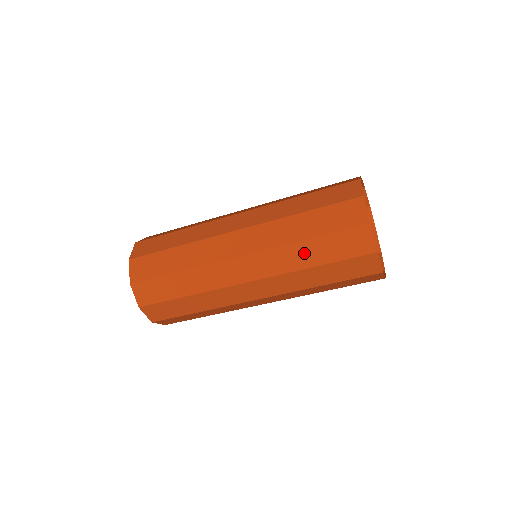
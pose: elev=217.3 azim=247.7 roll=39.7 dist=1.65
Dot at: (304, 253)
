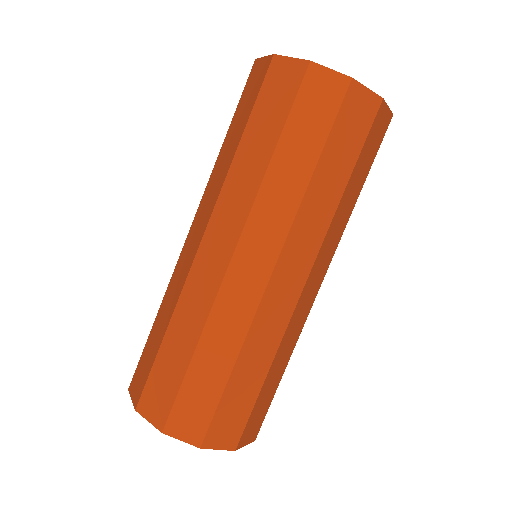
Dot at: (288, 169)
